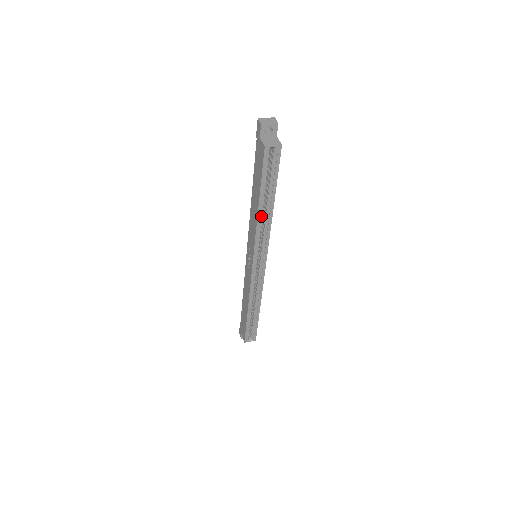
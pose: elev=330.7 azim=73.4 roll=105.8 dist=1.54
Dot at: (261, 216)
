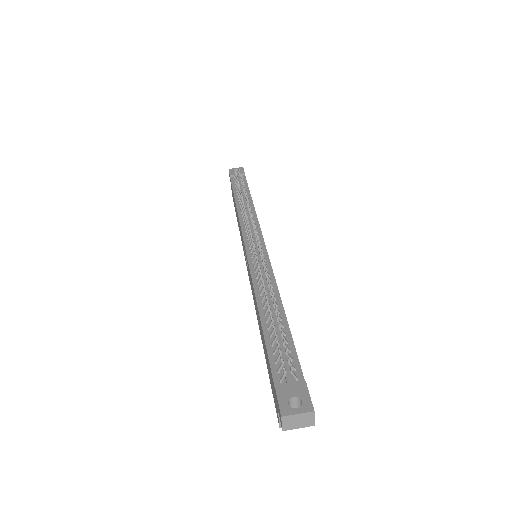
Dot at: occluded
